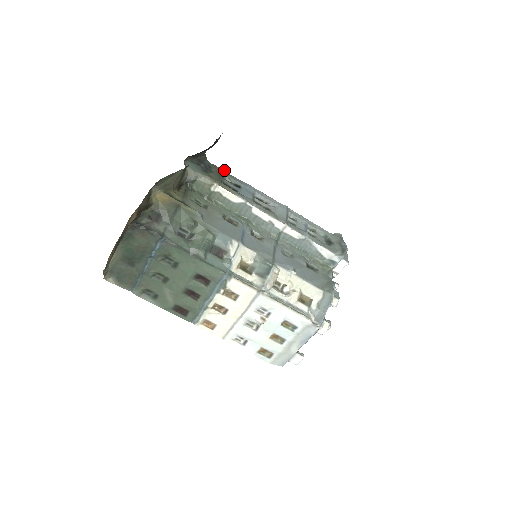
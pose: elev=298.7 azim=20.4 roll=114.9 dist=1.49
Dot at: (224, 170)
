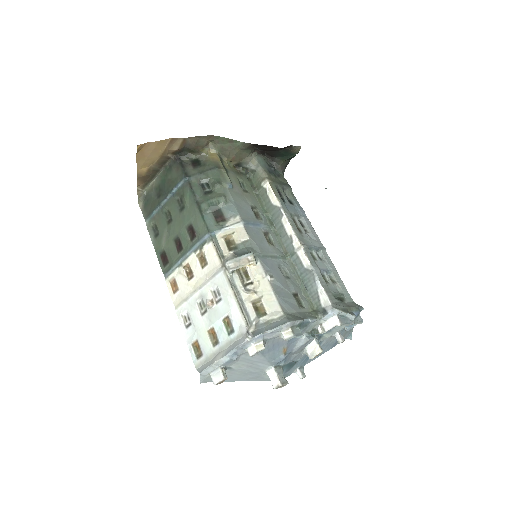
Dot at: occluded
